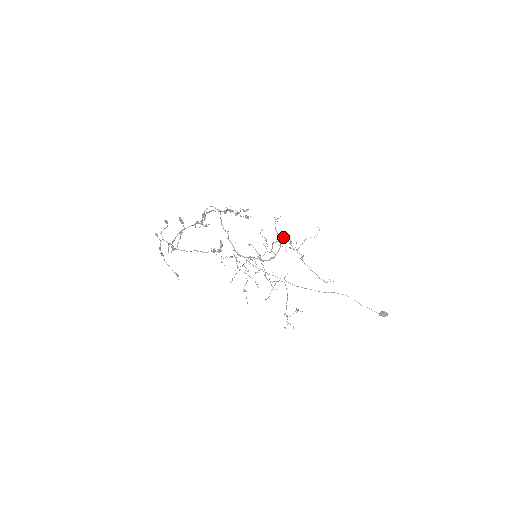
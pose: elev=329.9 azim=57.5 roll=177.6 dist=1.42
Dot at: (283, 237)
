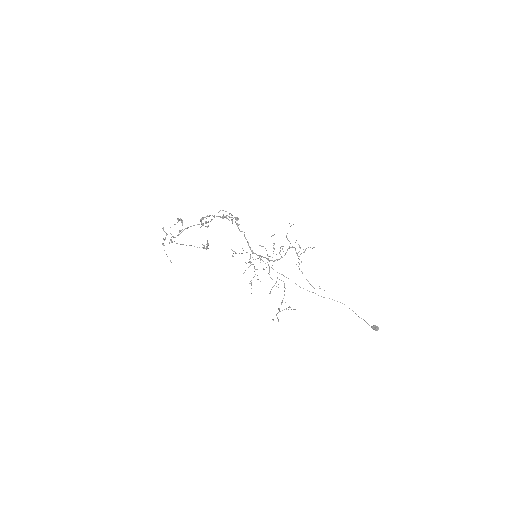
Dot at: occluded
